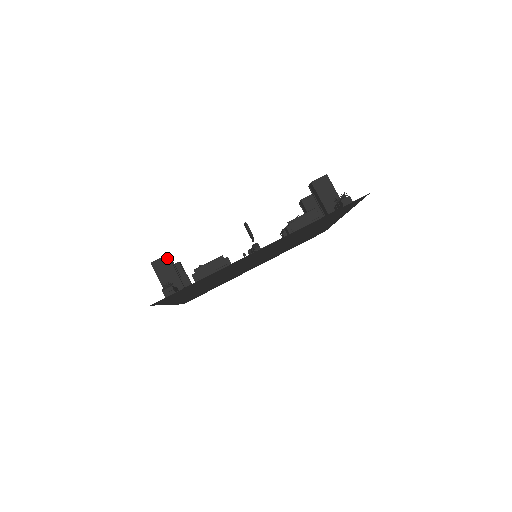
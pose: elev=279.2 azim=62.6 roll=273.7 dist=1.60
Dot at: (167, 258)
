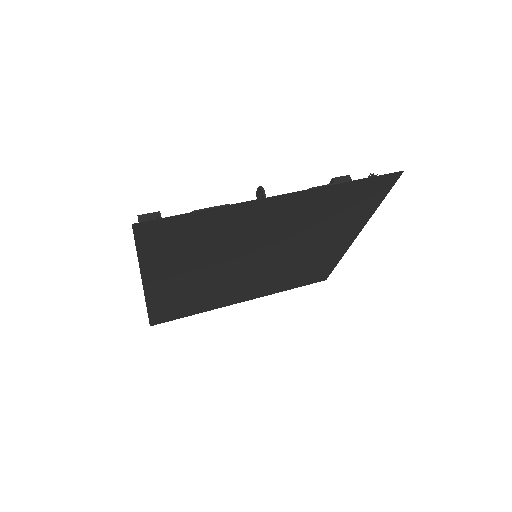
Dot at: (158, 215)
